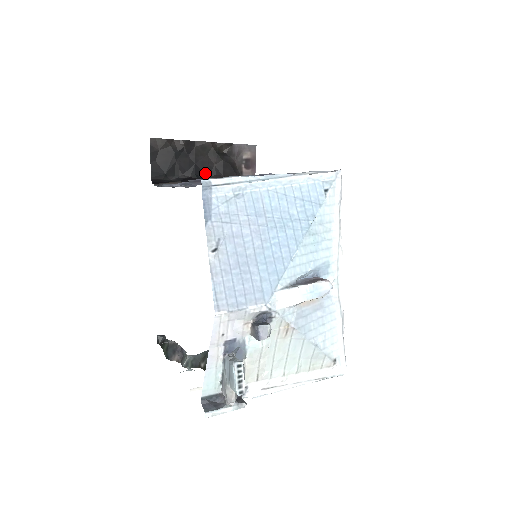
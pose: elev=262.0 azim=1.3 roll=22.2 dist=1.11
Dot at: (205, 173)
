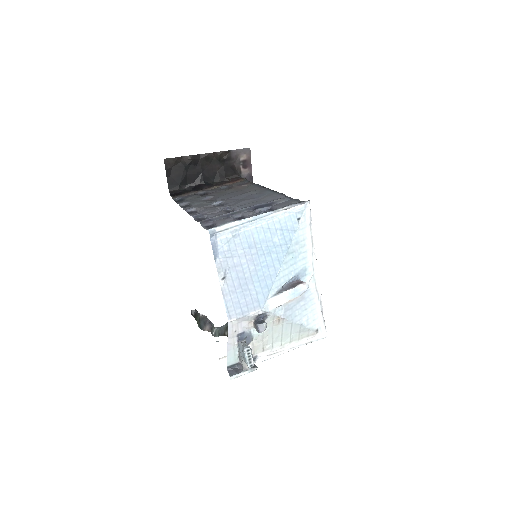
Dot at: (211, 178)
